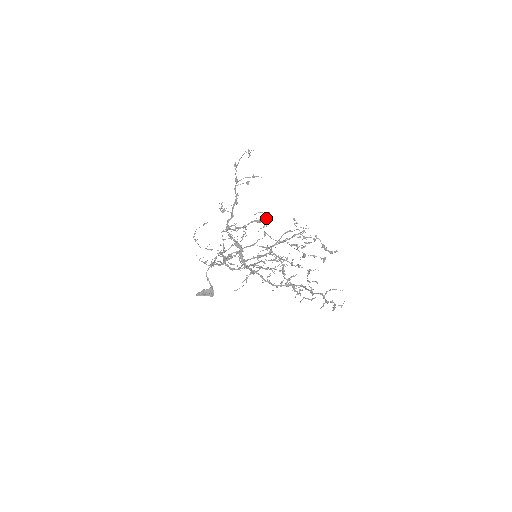
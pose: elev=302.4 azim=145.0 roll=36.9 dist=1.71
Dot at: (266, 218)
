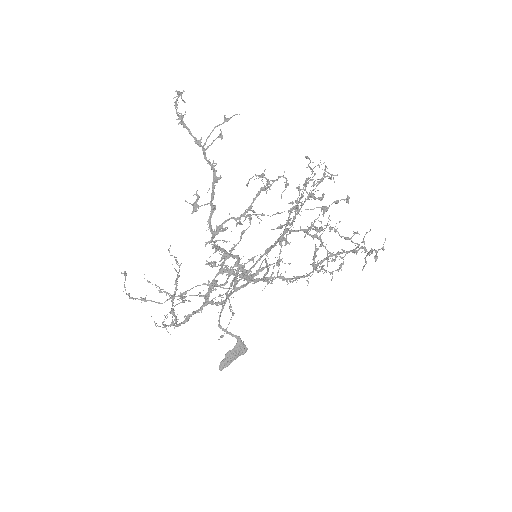
Dot at: (267, 179)
